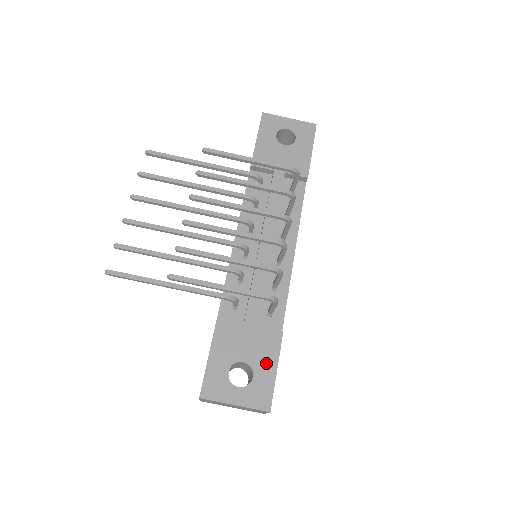
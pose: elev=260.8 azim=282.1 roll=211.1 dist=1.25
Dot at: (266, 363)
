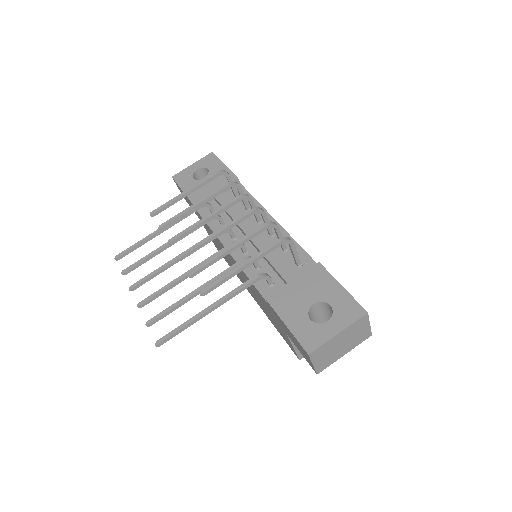
Dot at: (330, 289)
